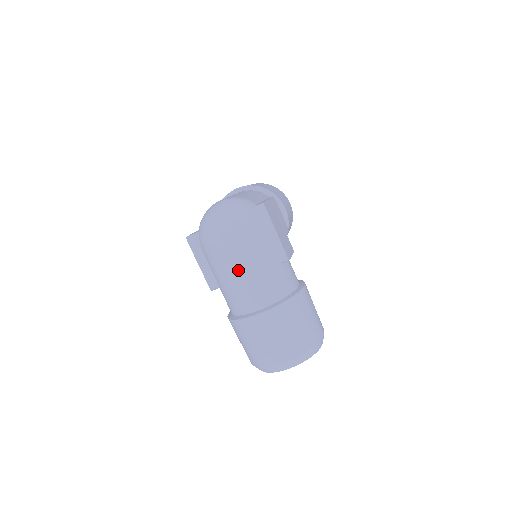
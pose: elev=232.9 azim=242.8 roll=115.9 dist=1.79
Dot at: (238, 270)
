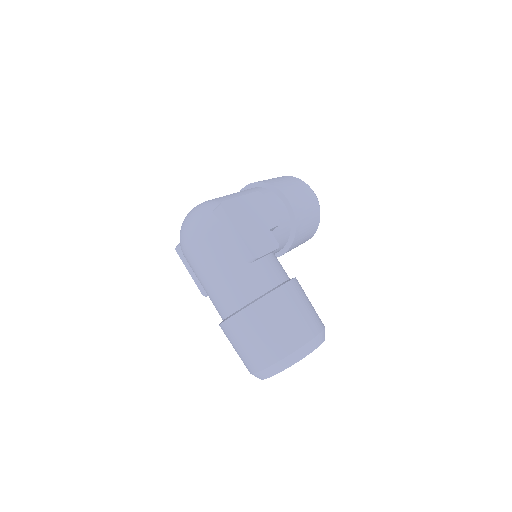
Dot at: (206, 275)
